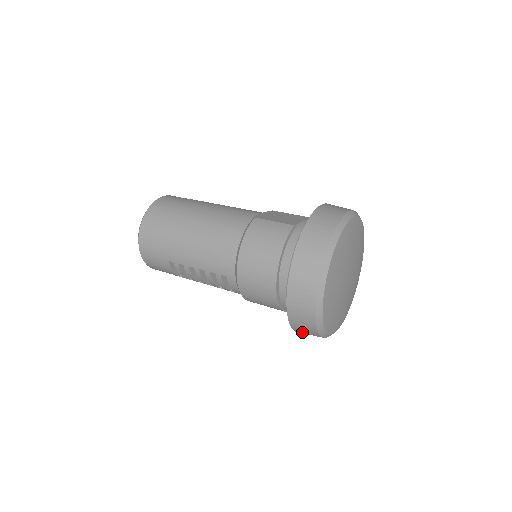
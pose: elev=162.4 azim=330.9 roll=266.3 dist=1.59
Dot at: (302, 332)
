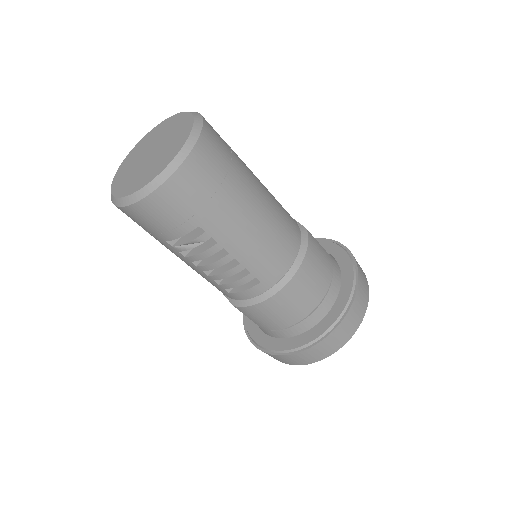
Dot at: (284, 358)
